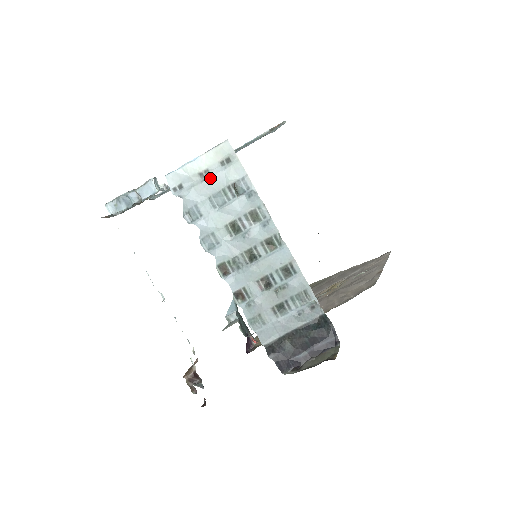
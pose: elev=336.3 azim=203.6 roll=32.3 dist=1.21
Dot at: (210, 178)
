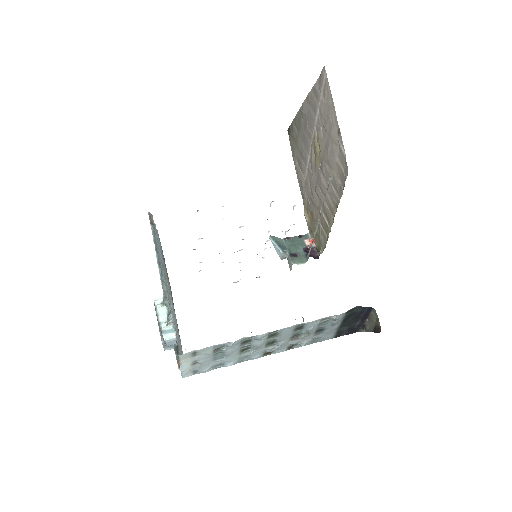
Dot at: (201, 361)
